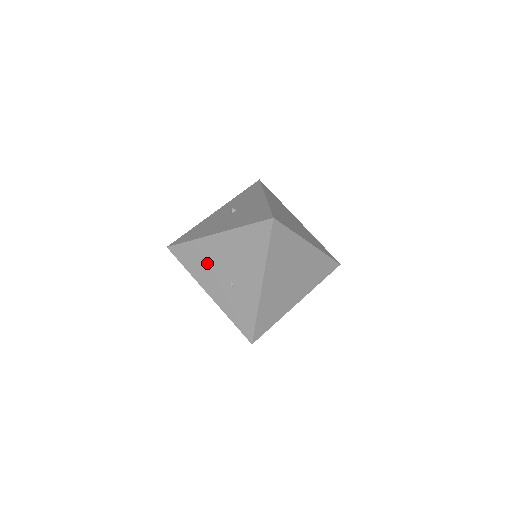
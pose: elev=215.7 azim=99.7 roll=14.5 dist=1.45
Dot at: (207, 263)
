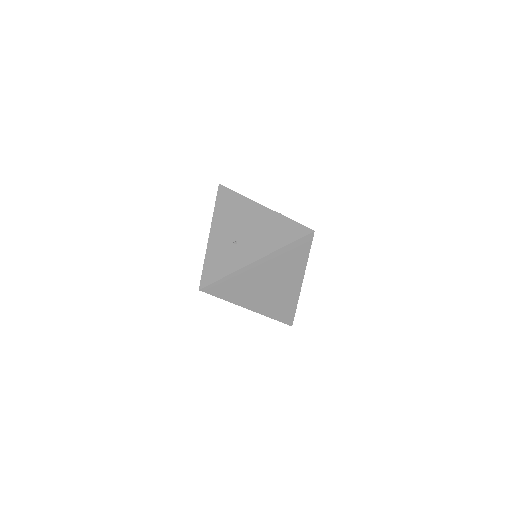
Dot at: (235, 216)
